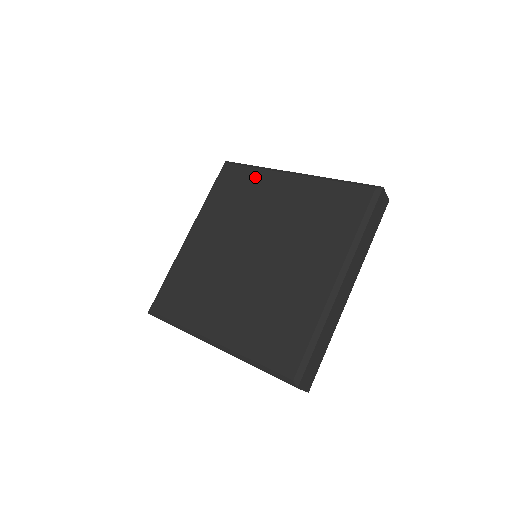
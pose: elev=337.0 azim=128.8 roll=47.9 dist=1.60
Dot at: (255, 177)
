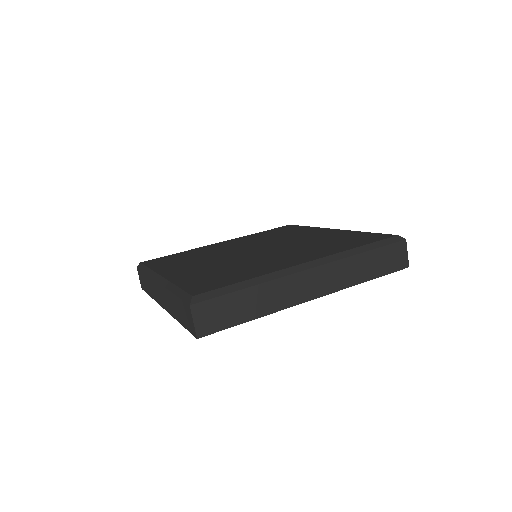
Dot at: (304, 229)
